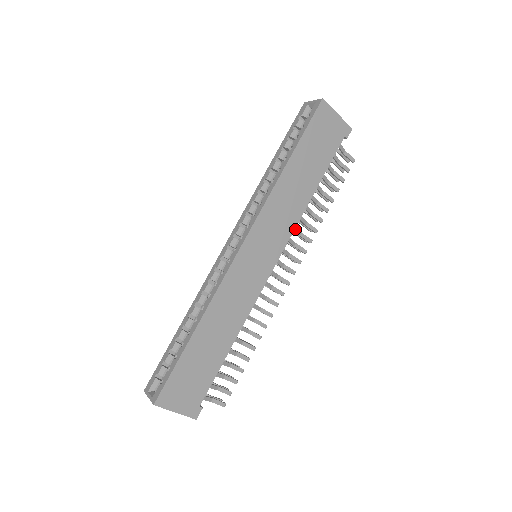
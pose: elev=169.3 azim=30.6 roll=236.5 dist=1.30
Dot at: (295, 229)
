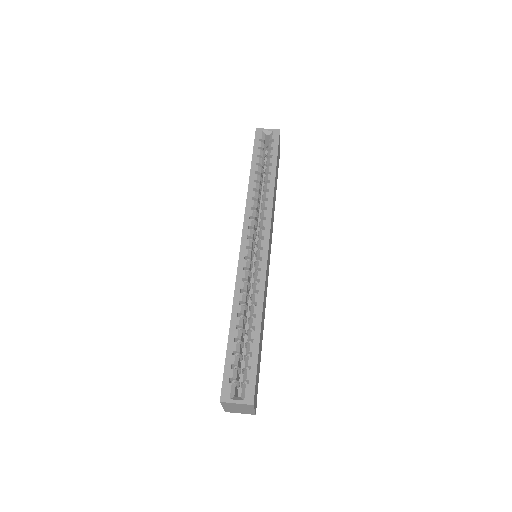
Dot at: occluded
